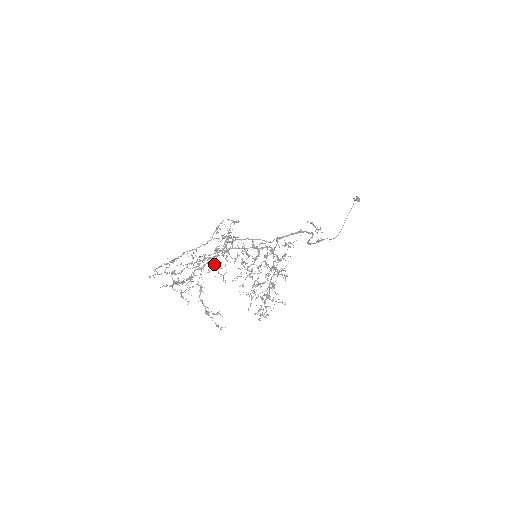
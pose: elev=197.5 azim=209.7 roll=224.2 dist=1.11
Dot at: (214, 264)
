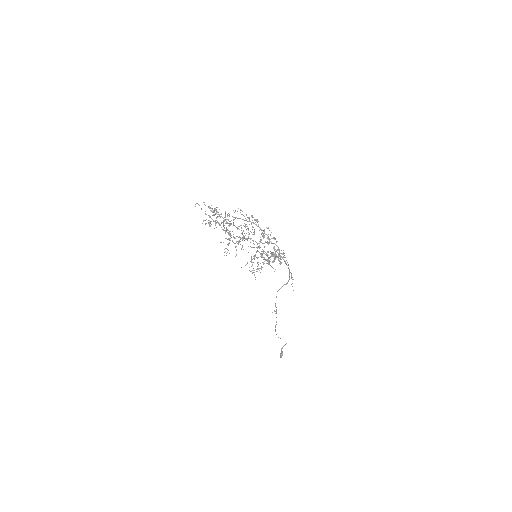
Dot at: occluded
